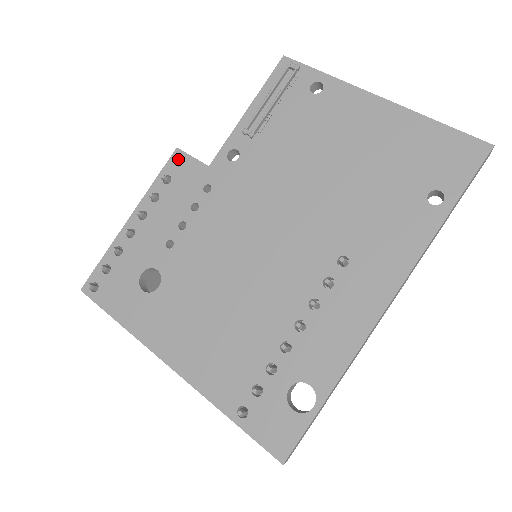
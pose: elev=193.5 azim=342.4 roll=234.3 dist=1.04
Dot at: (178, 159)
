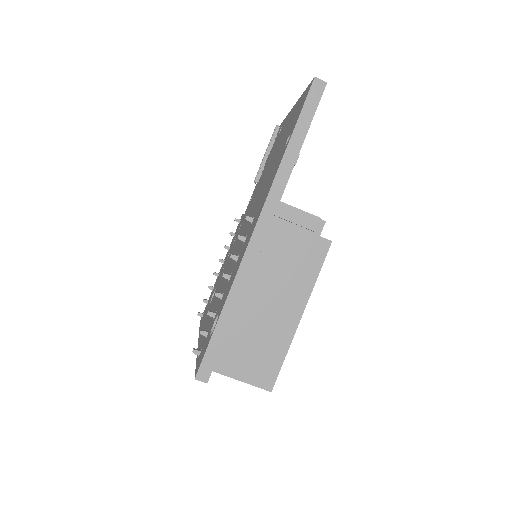
Dot at: (237, 219)
